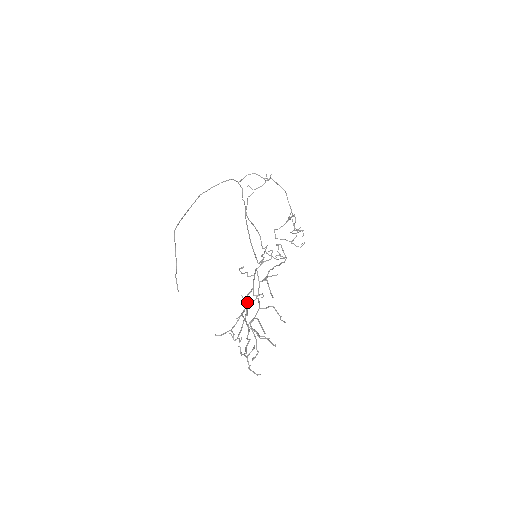
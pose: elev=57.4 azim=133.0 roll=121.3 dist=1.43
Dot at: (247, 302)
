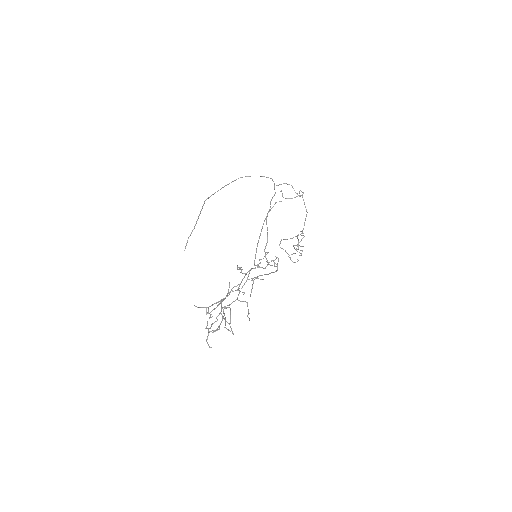
Dot at: occluded
